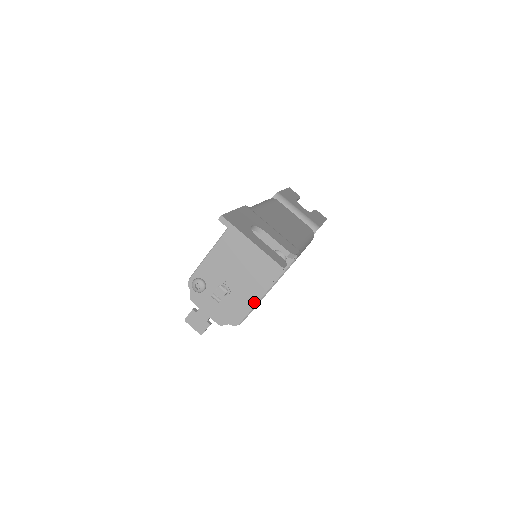
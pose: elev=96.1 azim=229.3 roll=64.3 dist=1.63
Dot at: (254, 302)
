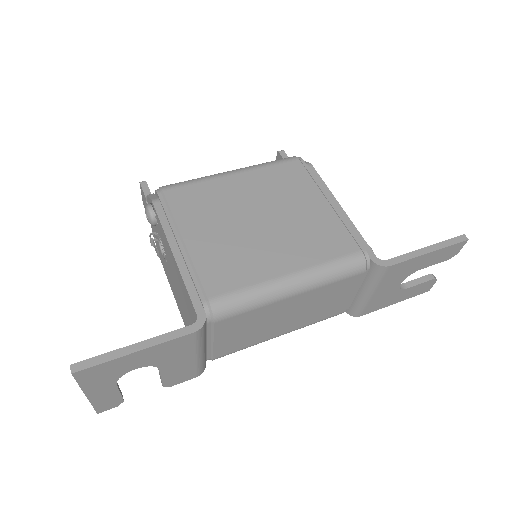
Dot at: (171, 287)
